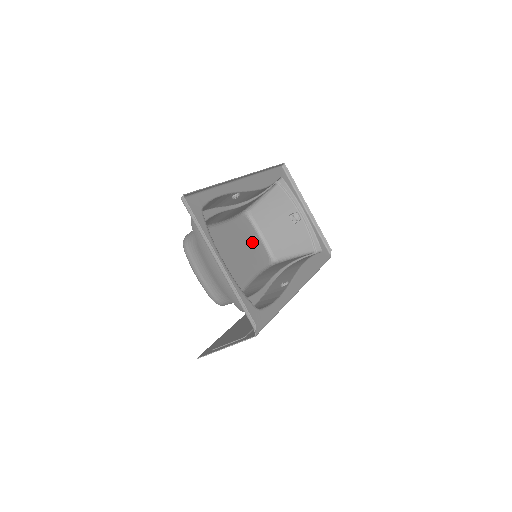
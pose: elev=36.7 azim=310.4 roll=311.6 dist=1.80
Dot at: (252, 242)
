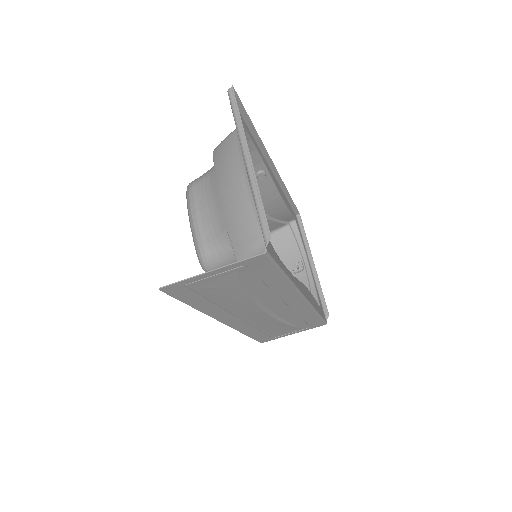
Dot at: occluded
